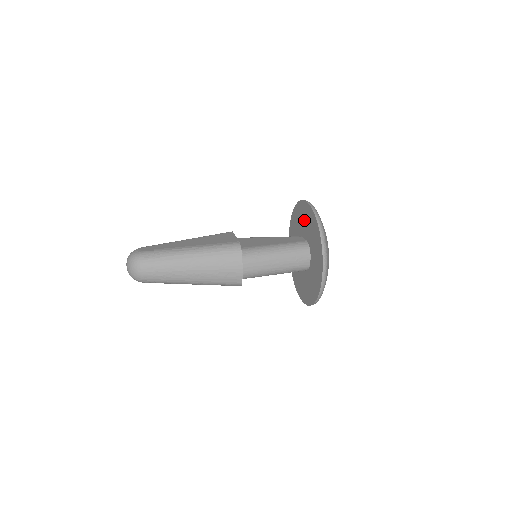
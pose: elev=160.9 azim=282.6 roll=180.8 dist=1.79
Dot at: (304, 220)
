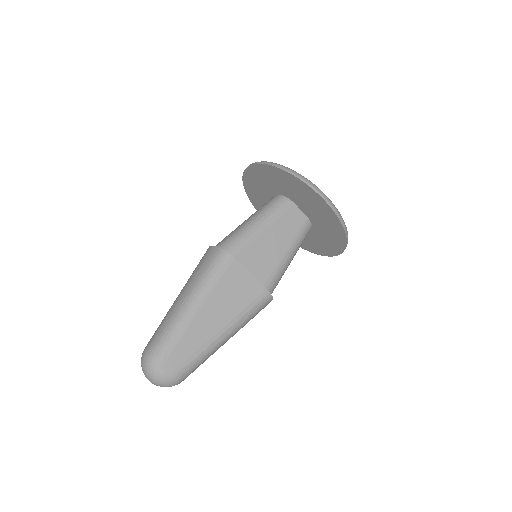
Dot at: (311, 206)
